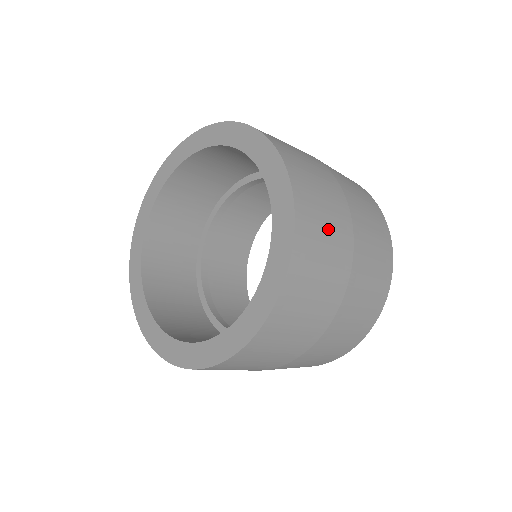
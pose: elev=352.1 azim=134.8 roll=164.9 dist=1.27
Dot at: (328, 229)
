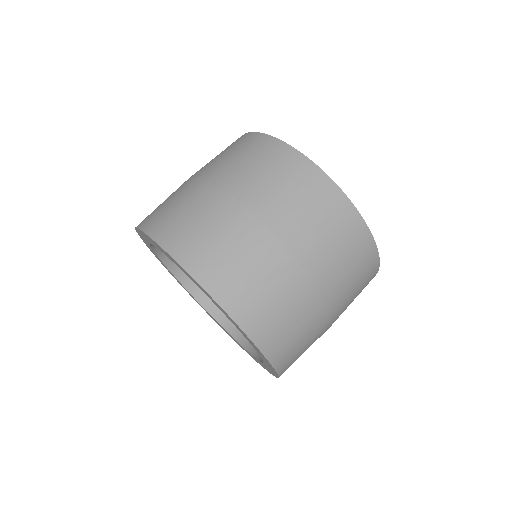
Dot at: (250, 269)
